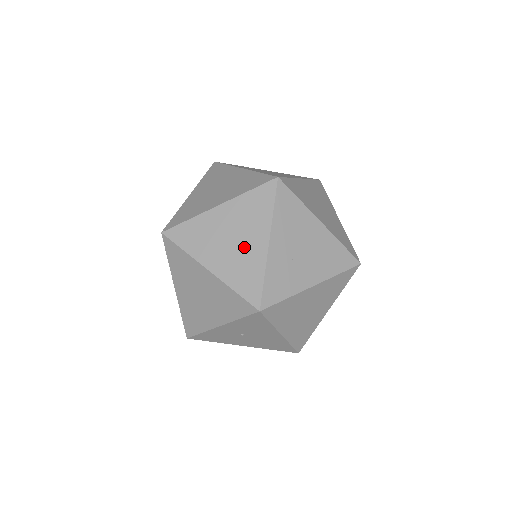
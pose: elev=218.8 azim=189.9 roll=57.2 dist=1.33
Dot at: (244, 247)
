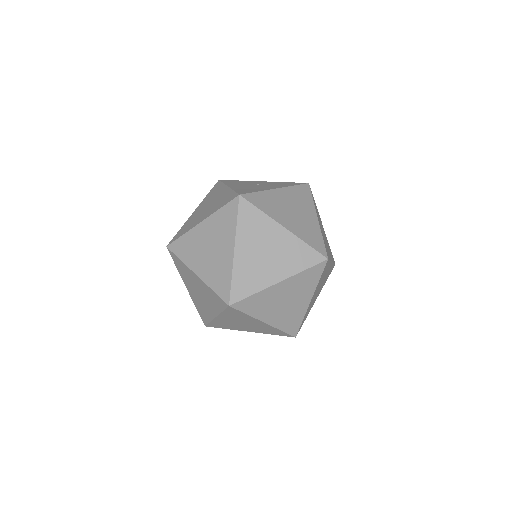
Dot at: (293, 306)
